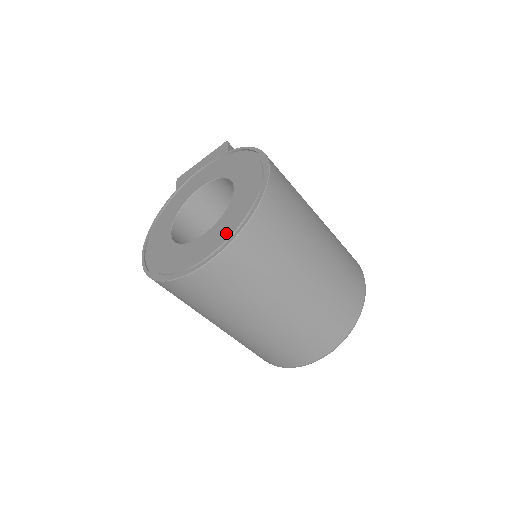
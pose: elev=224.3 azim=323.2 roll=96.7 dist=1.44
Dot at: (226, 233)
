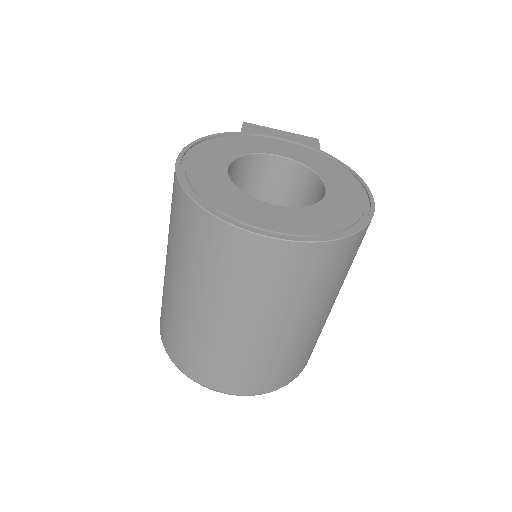
Dot at: (313, 228)
